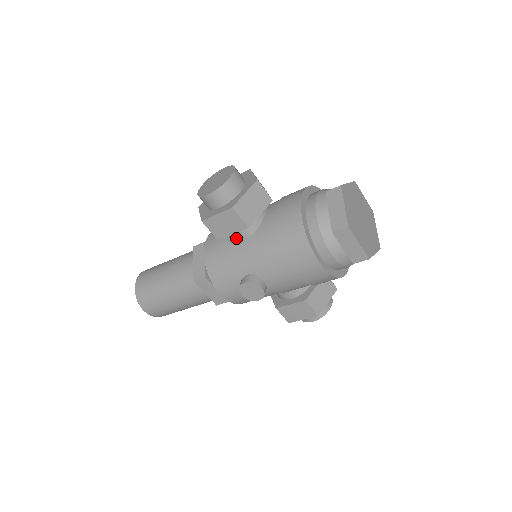
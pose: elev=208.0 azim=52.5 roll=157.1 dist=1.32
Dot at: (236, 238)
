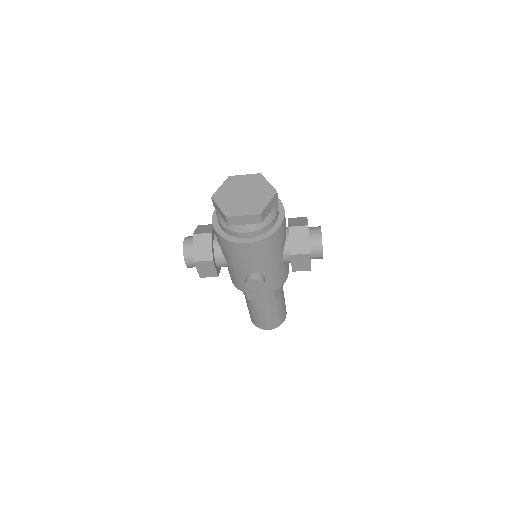
Dot at: (224, 266)
